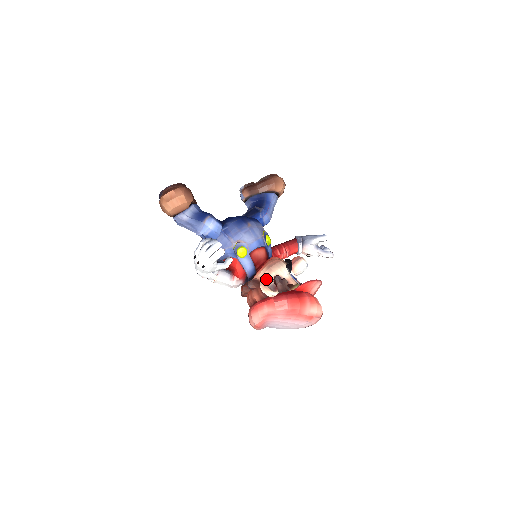
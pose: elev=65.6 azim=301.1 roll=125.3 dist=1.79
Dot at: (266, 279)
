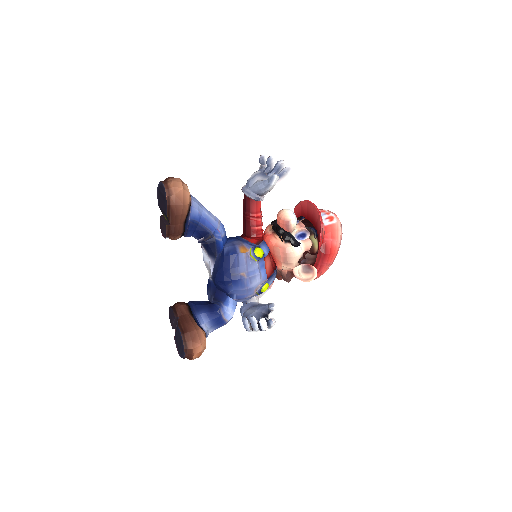
Dot at: (298, 273)
